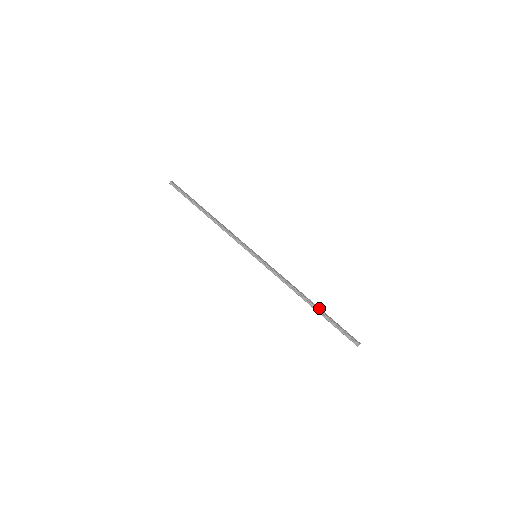
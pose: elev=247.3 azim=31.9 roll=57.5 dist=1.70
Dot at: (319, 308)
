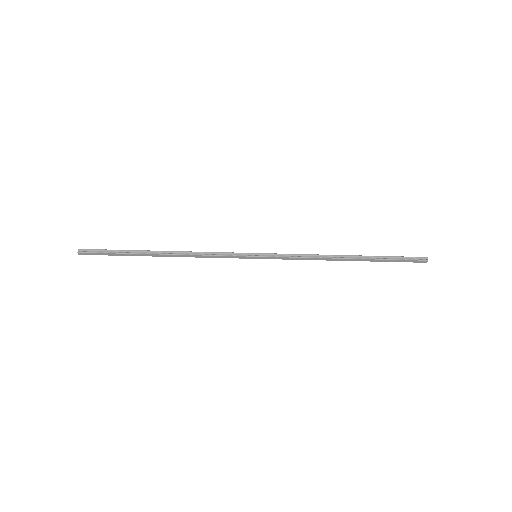
Dot at: (363, 257)
